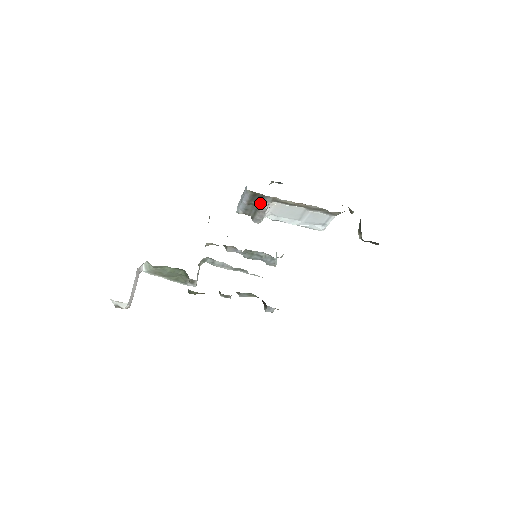
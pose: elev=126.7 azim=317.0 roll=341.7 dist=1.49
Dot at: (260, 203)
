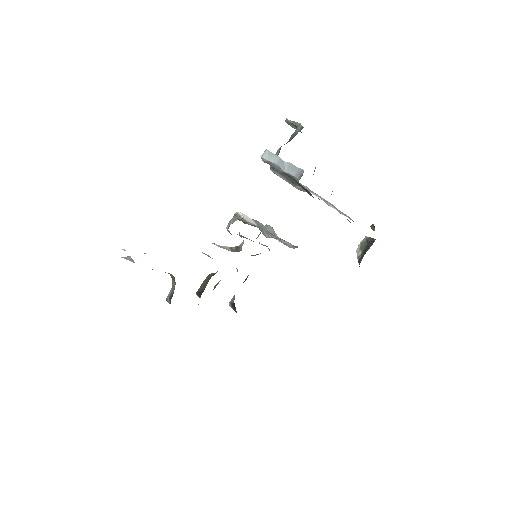
Dot at: (298, 185)
